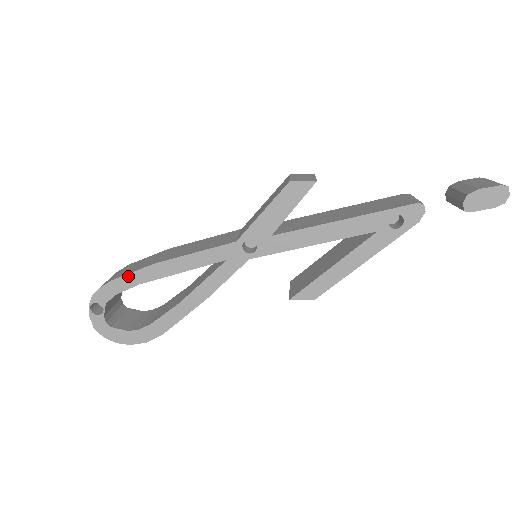
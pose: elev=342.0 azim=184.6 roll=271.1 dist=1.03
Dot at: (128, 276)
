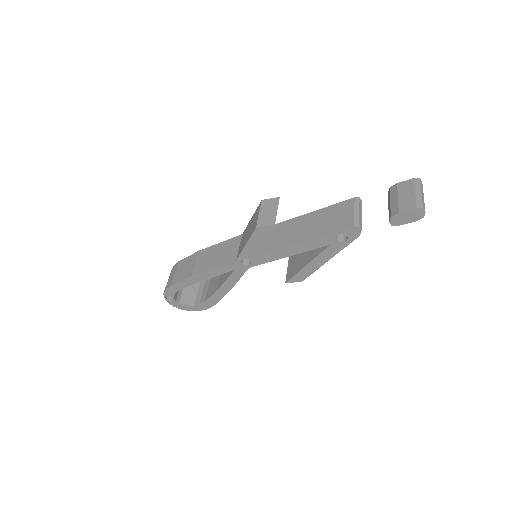
Dot at: (179, 283)
